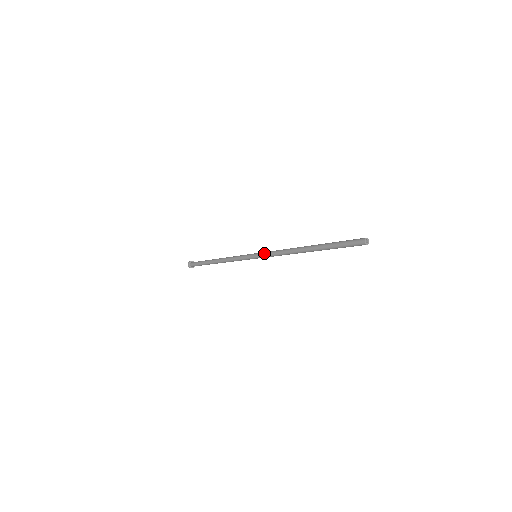
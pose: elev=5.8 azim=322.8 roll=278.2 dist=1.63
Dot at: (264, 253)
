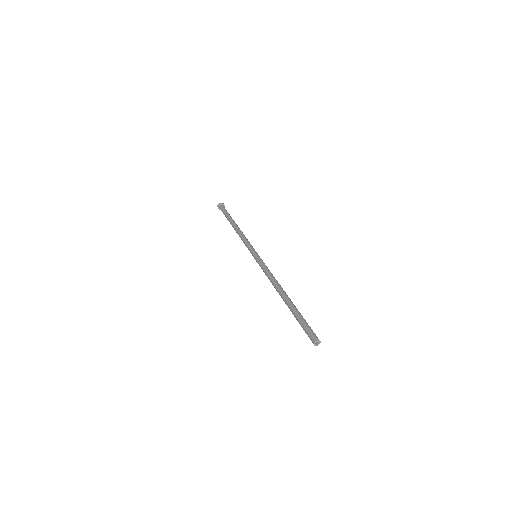
Dot at: (260, 262)
